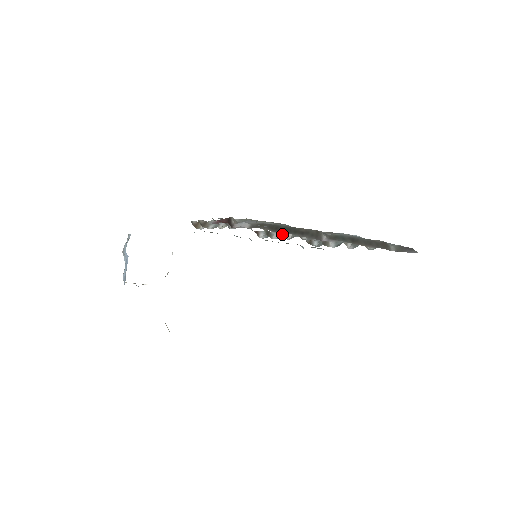
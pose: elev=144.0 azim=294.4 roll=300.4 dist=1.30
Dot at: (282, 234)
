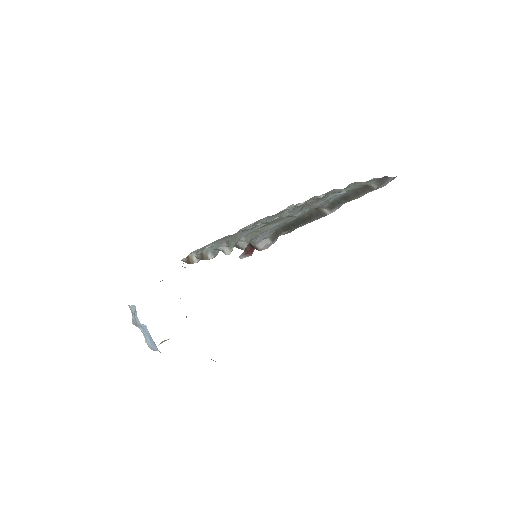
Dot at: occluded
